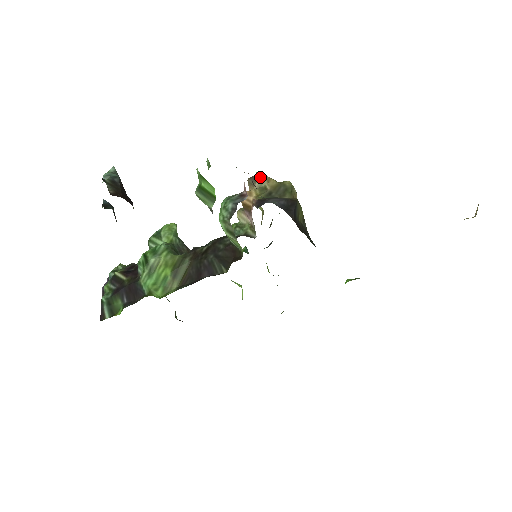
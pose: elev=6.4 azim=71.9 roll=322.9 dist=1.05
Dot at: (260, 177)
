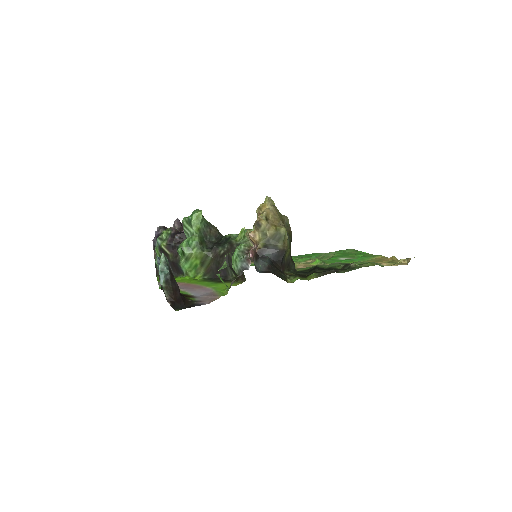
Dot at: (263, 225)
